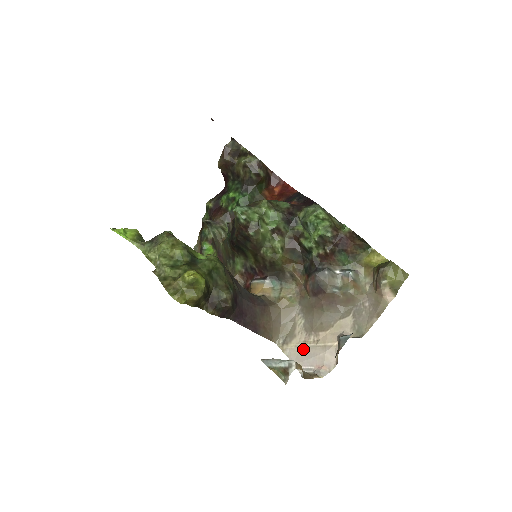
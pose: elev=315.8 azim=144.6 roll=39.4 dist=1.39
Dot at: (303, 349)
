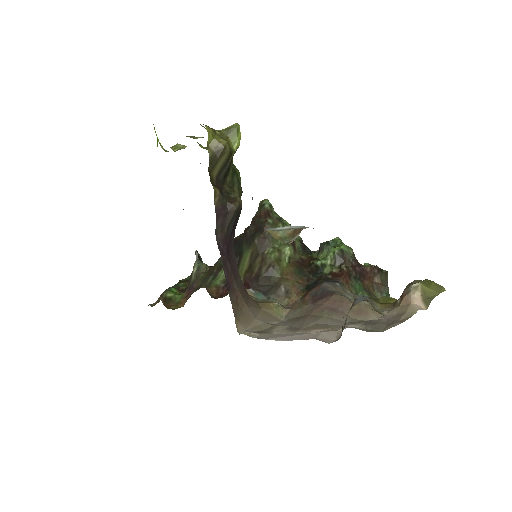
Dot at: (283, 334)
